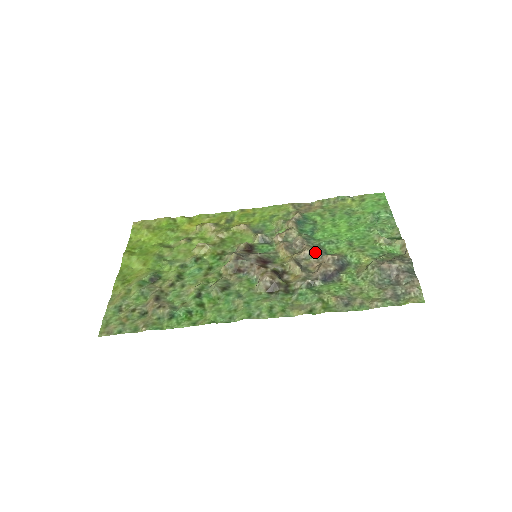
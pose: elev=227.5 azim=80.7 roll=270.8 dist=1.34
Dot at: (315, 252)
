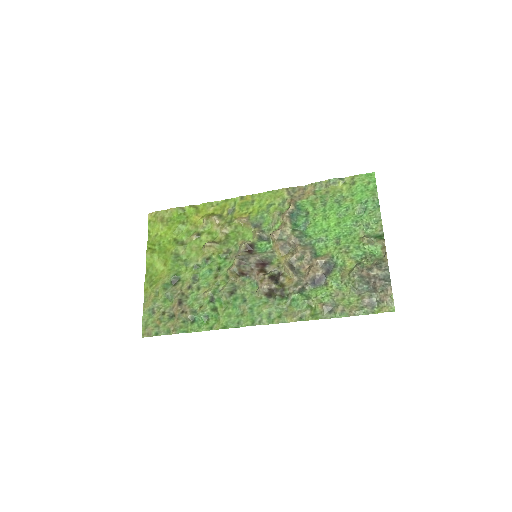
Dot at: (306, 254)
